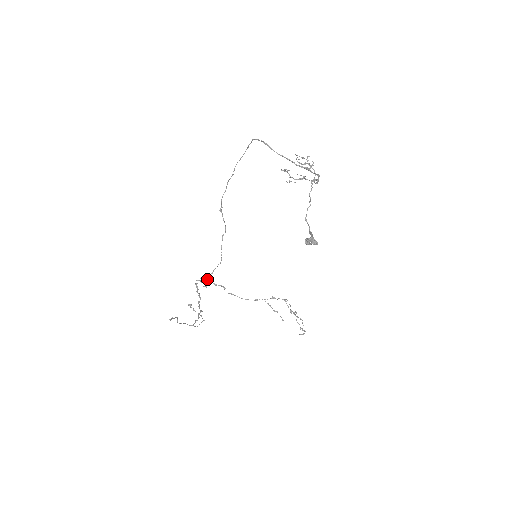
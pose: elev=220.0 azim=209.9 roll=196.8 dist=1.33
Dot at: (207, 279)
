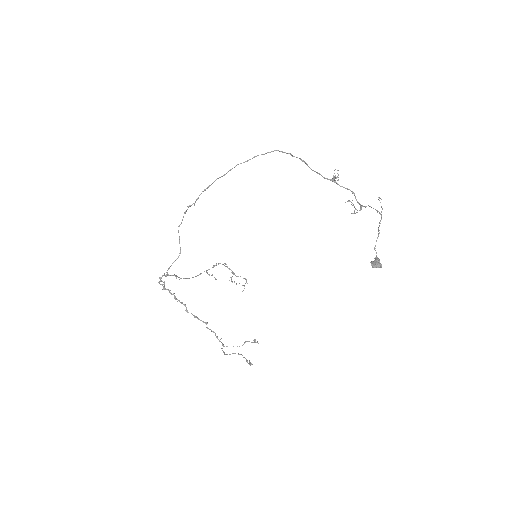
Dot at: occluded
